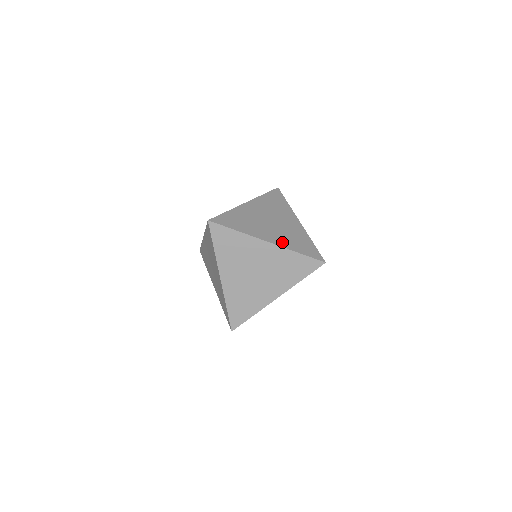
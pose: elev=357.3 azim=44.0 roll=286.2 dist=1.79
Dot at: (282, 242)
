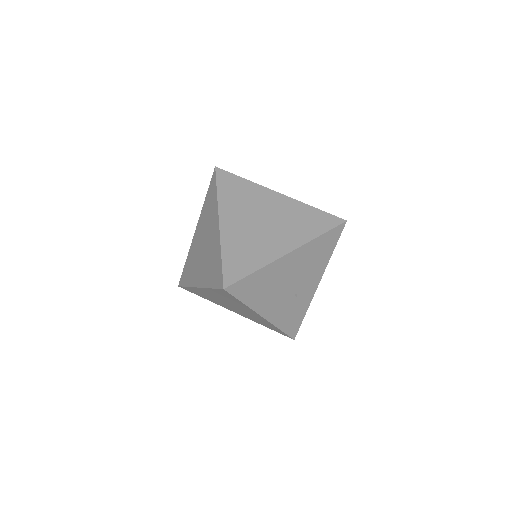
Dot at: occluded
